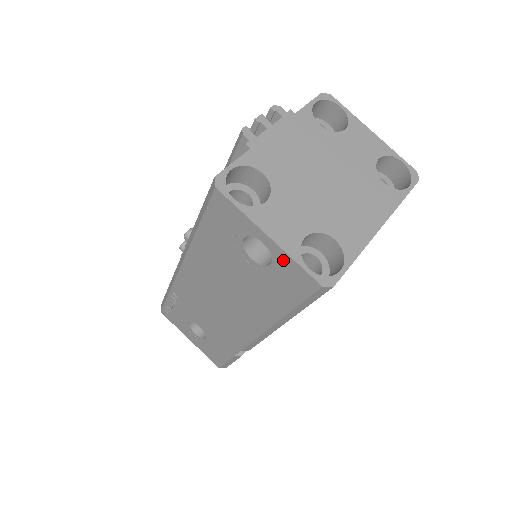
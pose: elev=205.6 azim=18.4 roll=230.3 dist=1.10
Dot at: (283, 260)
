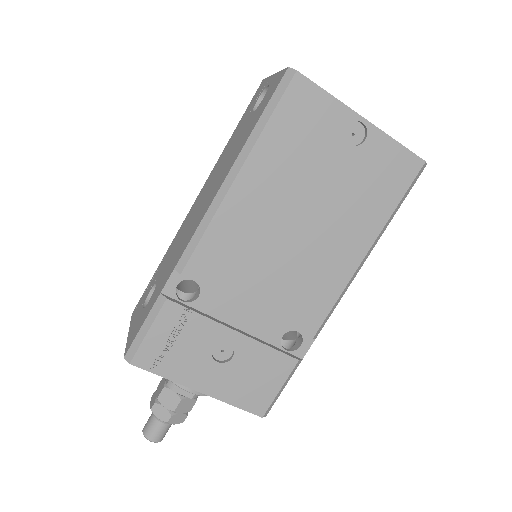
Dot at: (274, 81)
